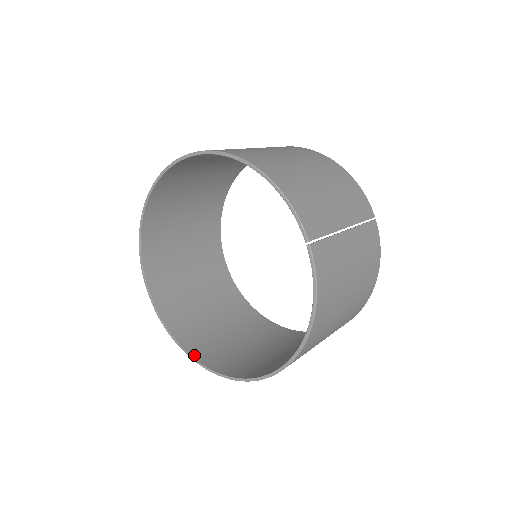
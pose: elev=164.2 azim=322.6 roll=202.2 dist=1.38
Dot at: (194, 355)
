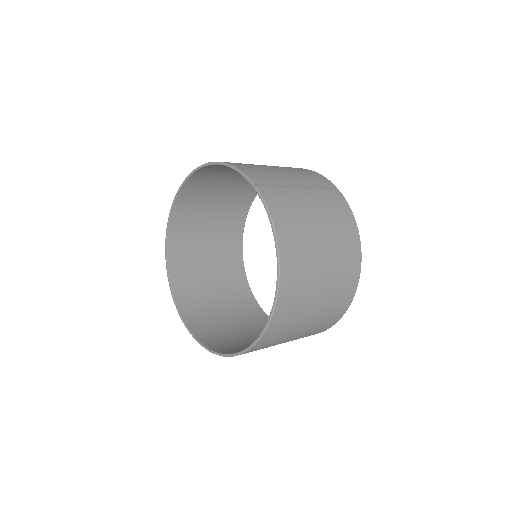
Dot at: (222, 352)
